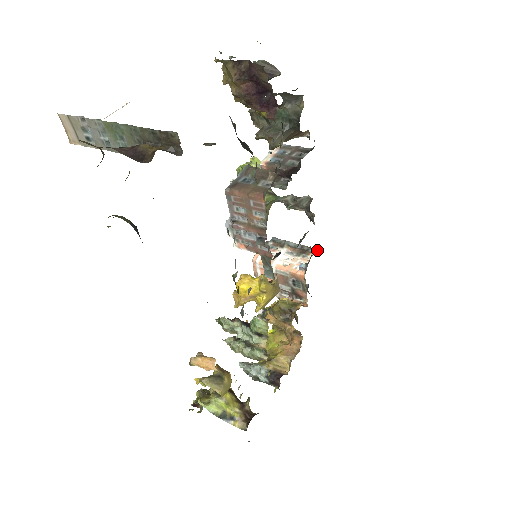
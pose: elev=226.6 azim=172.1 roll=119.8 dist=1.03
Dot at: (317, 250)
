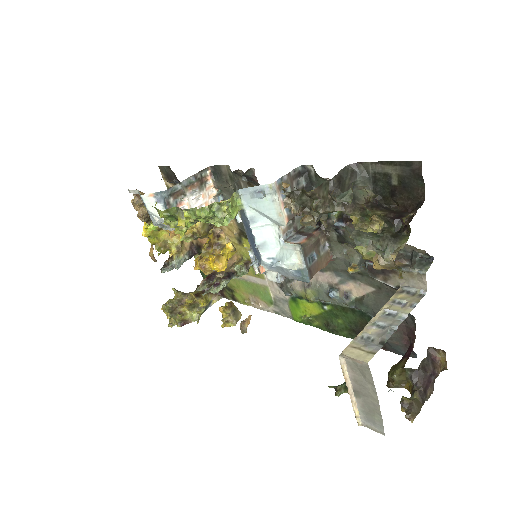
Dot at: (208, 170)
